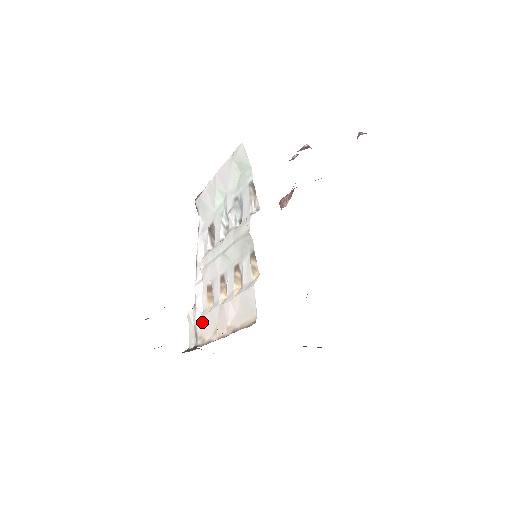
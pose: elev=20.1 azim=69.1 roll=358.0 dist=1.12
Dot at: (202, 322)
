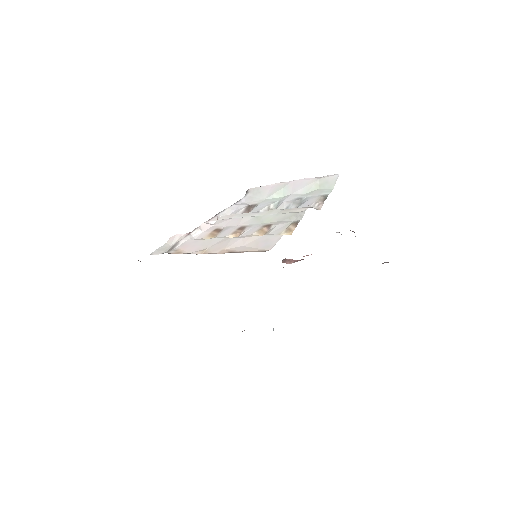
Dot at: (189, 243)
